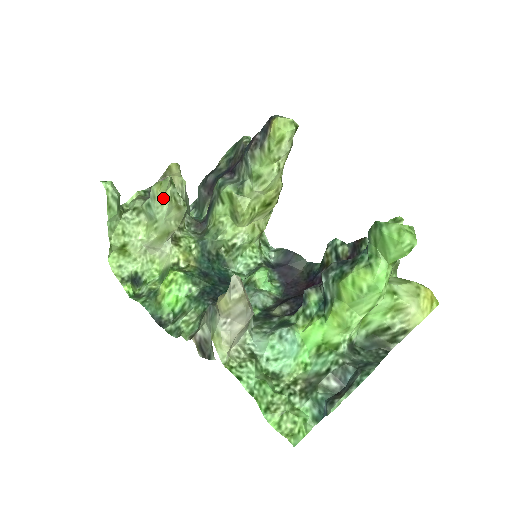
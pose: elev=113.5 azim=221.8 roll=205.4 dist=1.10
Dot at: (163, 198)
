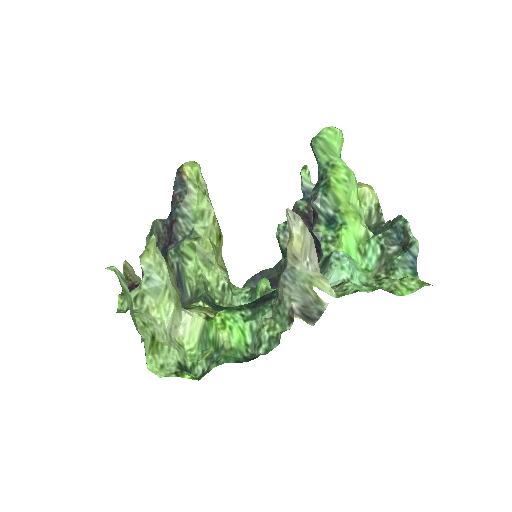
Dot at: (158, 260)
